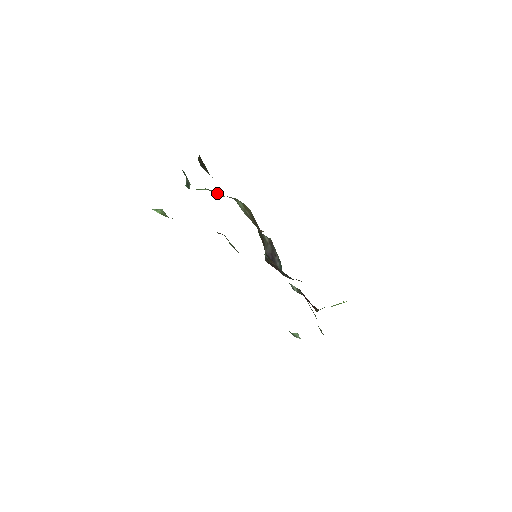
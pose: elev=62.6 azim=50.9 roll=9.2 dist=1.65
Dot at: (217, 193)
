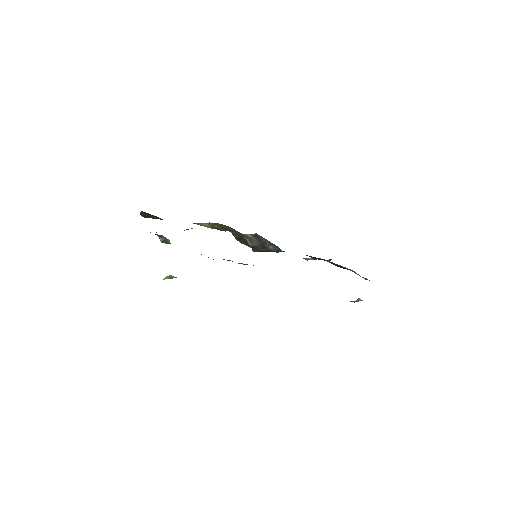
Dot at: (184, 230)
